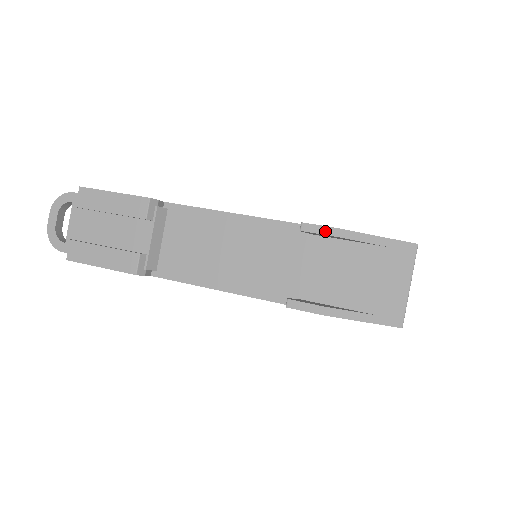
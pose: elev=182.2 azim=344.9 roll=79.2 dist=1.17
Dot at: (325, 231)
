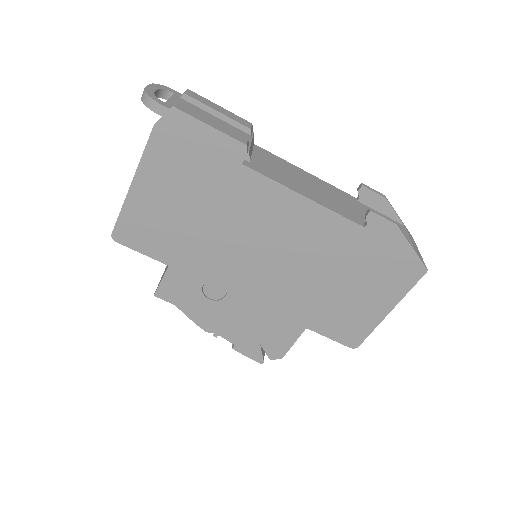
Dot at: (377, 192)
